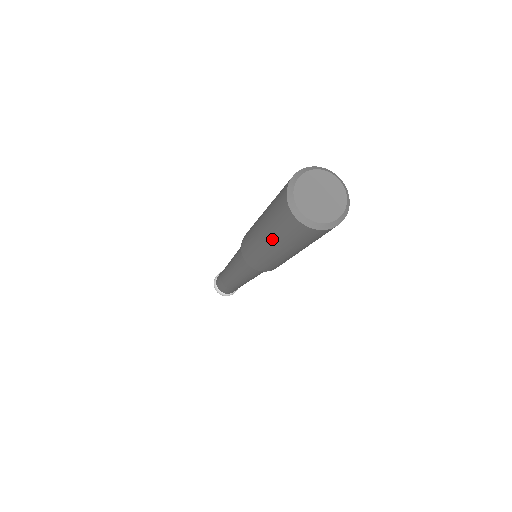
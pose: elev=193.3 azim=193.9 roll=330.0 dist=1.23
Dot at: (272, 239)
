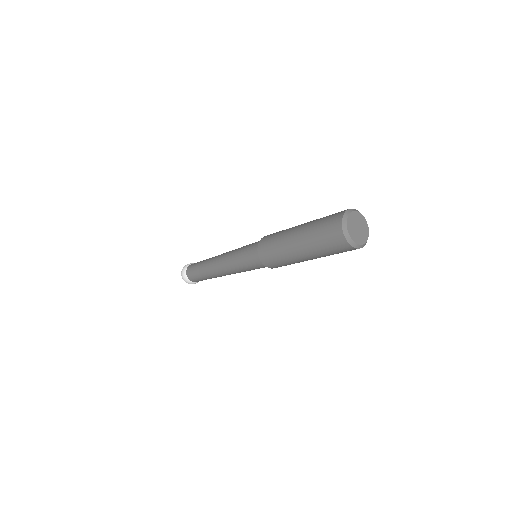
Dot at: (305, 238)
